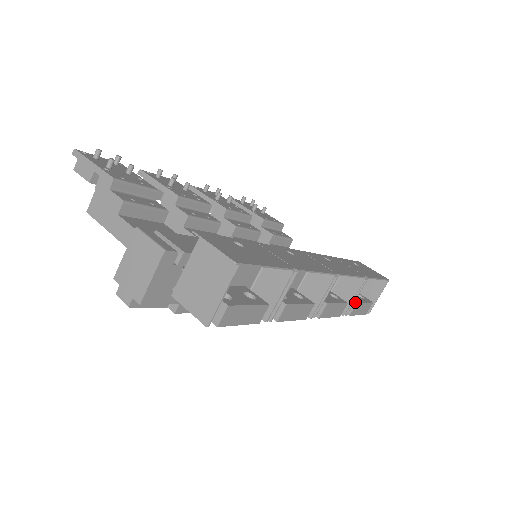
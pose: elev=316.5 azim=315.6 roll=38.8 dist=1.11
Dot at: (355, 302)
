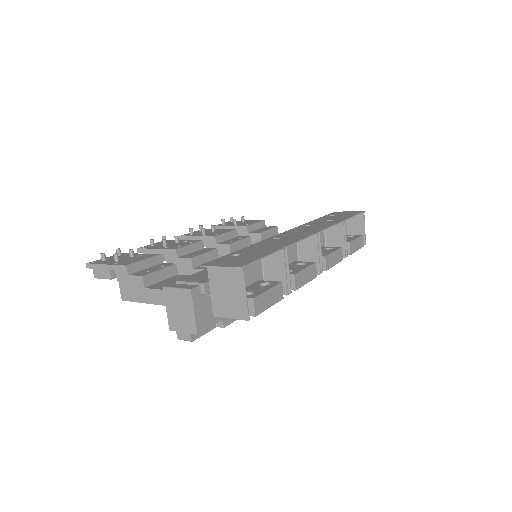
Dot at: (348, 243)
